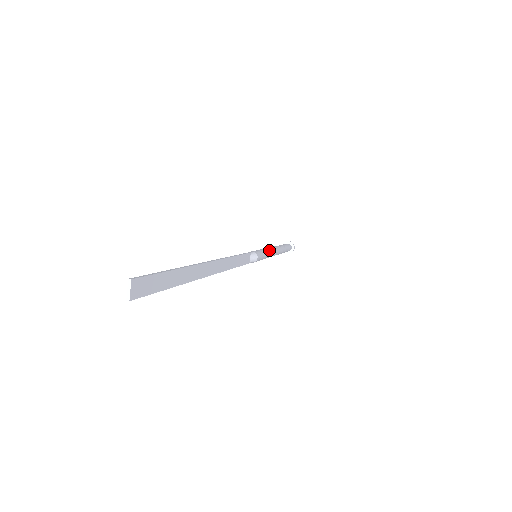
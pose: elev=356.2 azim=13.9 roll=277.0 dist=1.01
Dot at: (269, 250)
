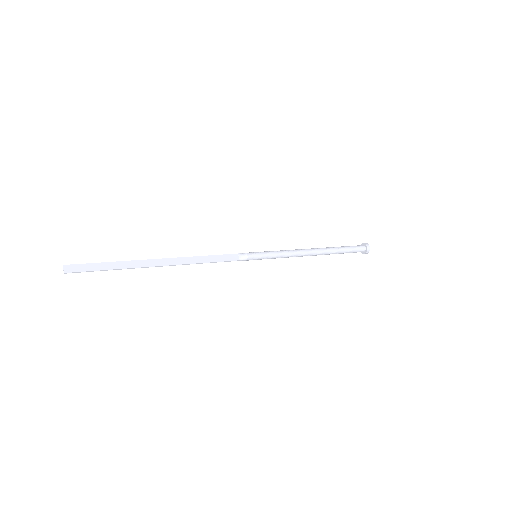
Dot at: (284, 250)
